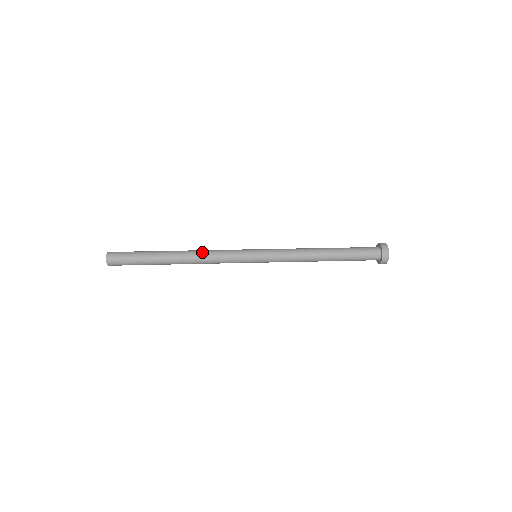
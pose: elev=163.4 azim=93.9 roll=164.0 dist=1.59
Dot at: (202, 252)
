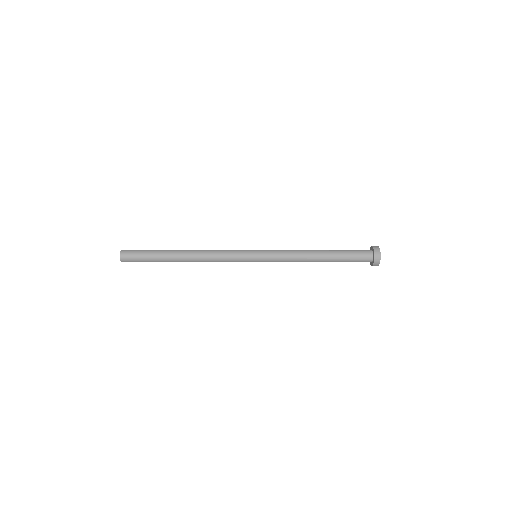
Dot at: occluded
